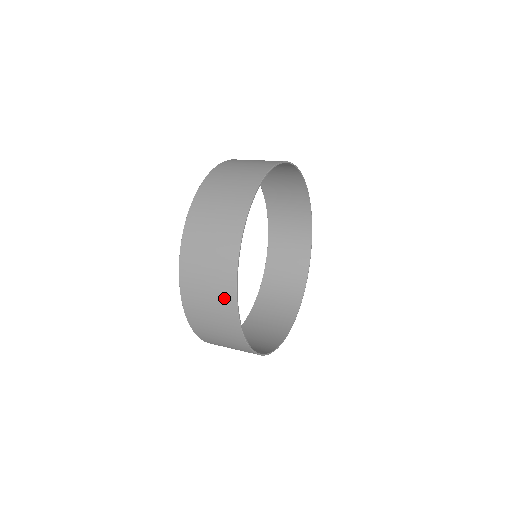
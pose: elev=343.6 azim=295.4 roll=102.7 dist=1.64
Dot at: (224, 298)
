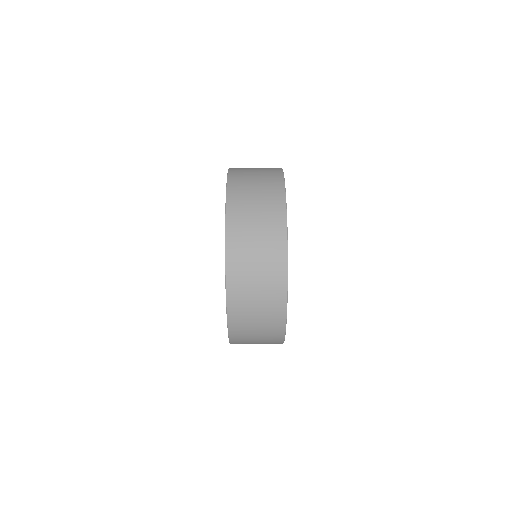
Dot at: (274, 280)
